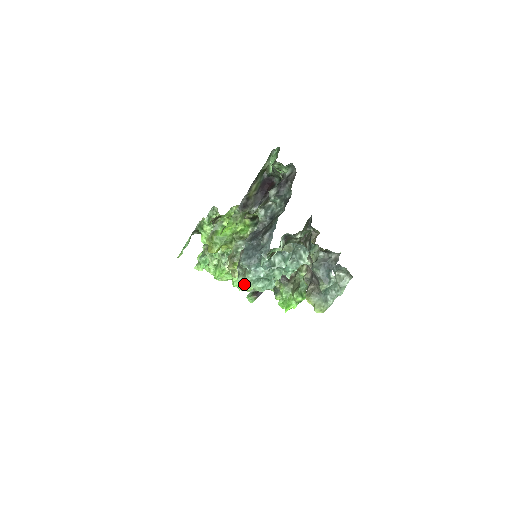
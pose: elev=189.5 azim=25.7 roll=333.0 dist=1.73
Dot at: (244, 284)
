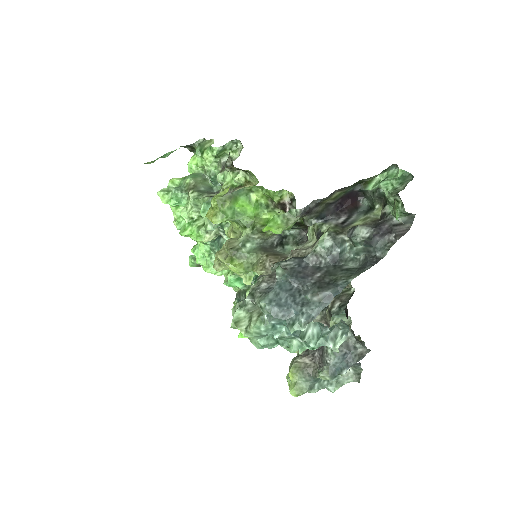
Dot at: (243, 327)
